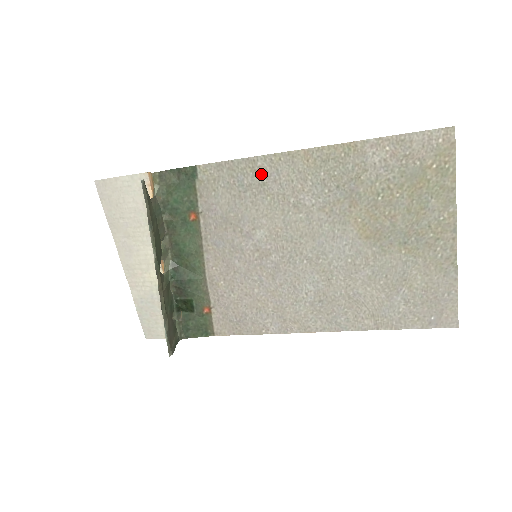
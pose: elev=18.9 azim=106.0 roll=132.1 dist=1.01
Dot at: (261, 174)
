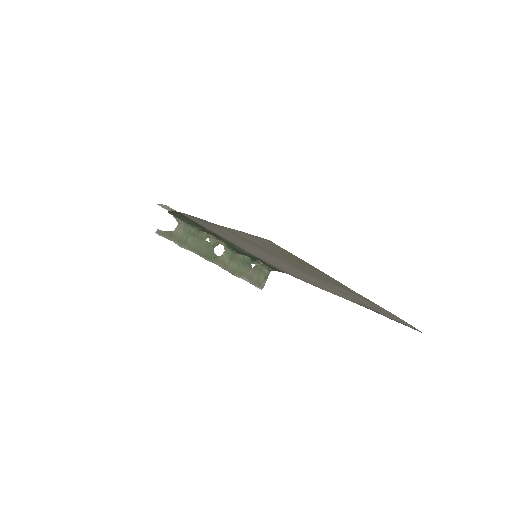
Dot at: (208, 224)
